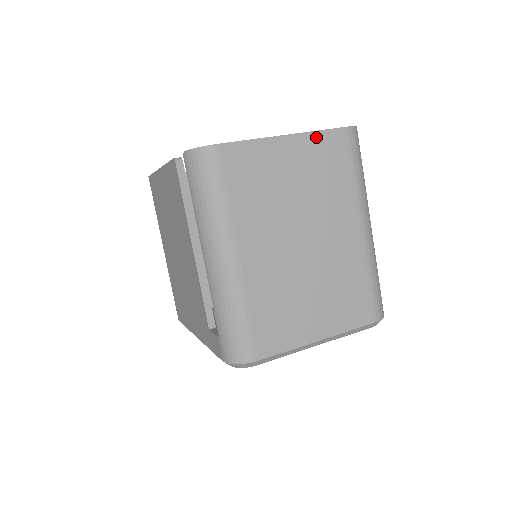
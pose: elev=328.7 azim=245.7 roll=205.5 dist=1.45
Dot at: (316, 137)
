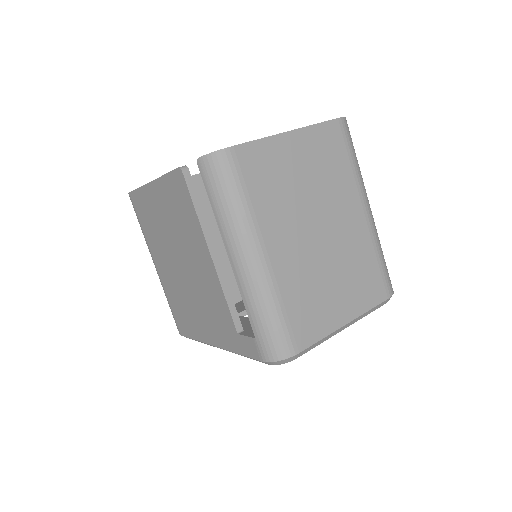
Dot at: (316, 130)
